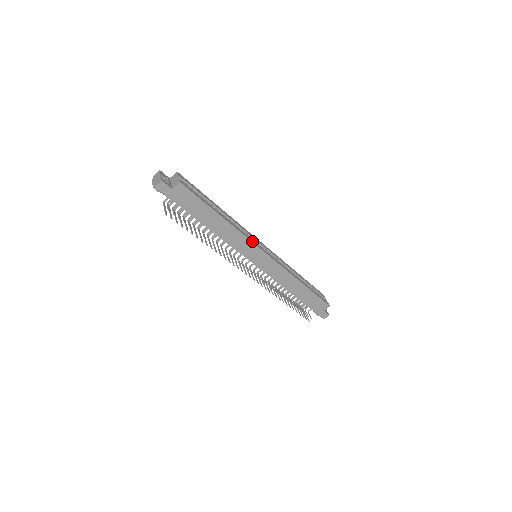
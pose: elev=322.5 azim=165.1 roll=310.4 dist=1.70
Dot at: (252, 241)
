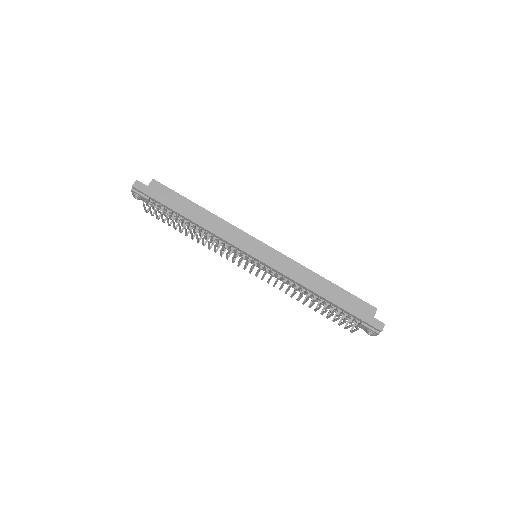
Dot at: (242, 231)
